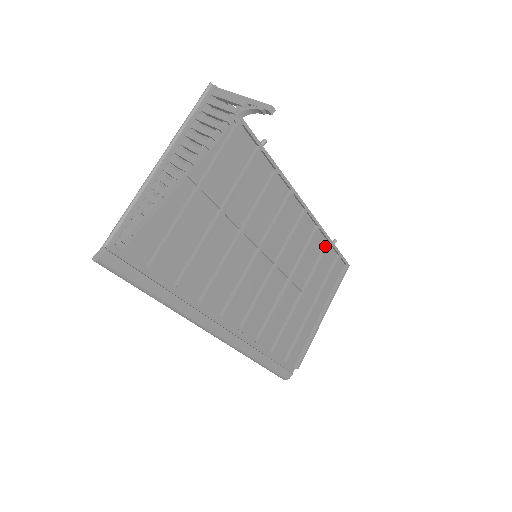
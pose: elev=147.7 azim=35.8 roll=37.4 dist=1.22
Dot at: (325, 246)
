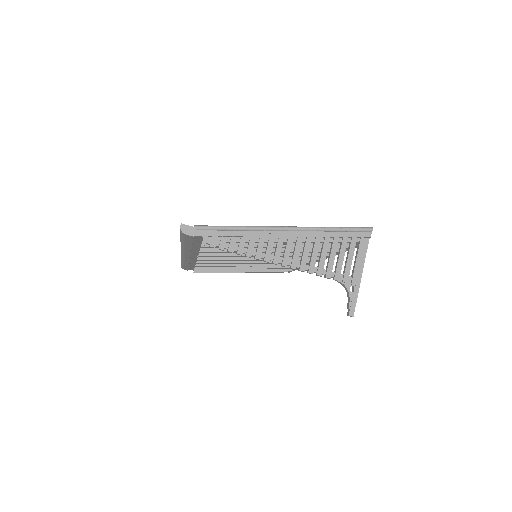
Dot at: occluded
